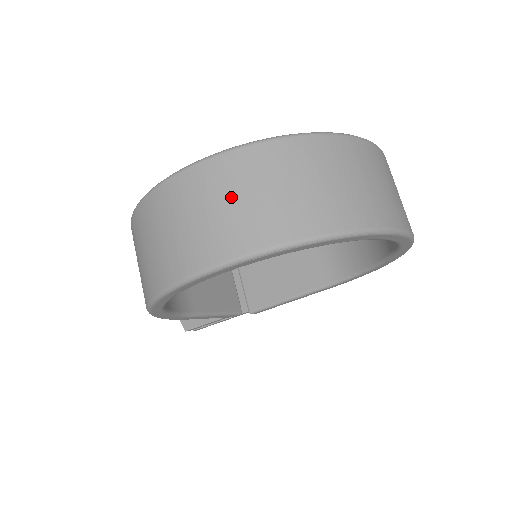
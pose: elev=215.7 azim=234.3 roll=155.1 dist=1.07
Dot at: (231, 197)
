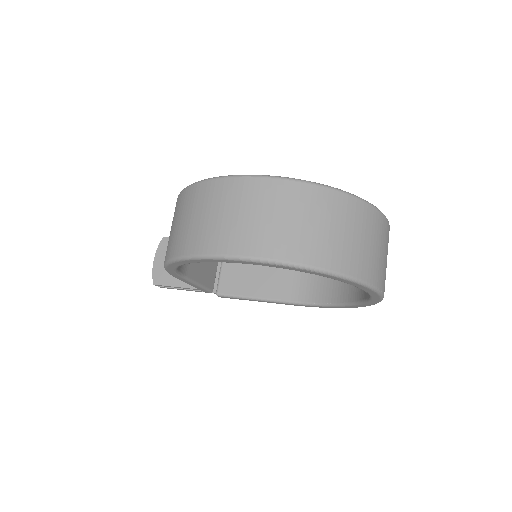
Dot at: (290, 215)
